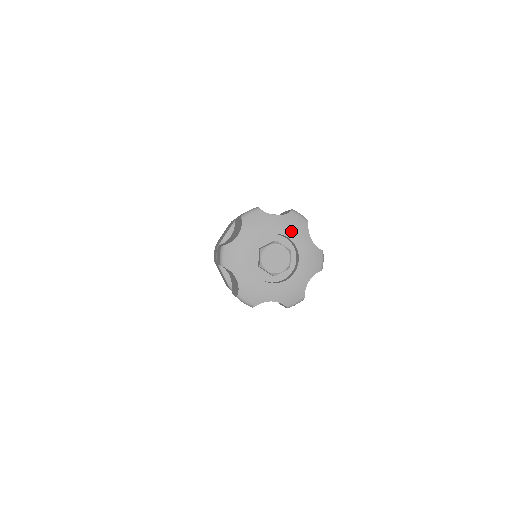
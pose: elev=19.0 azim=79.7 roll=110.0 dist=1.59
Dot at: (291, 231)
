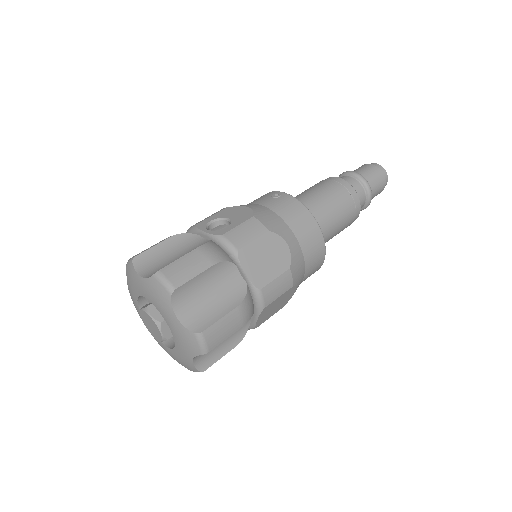
Dot at: (155, 301)
